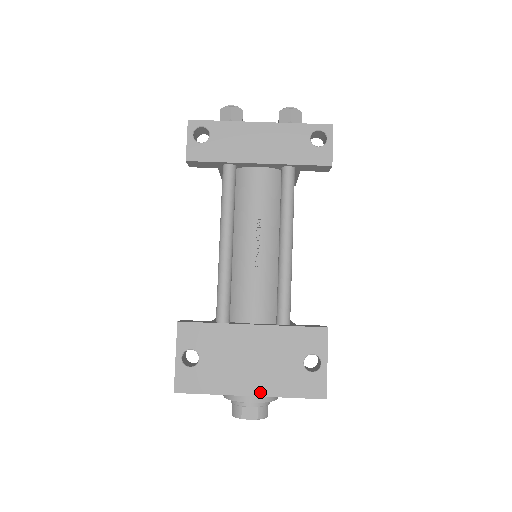
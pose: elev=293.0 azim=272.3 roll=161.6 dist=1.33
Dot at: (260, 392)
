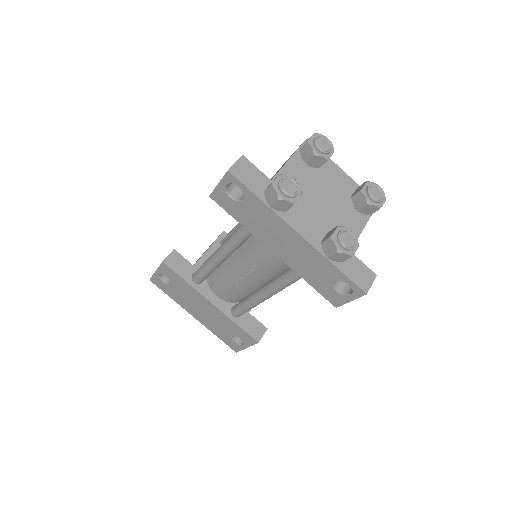
Dot at: (200, 321)
